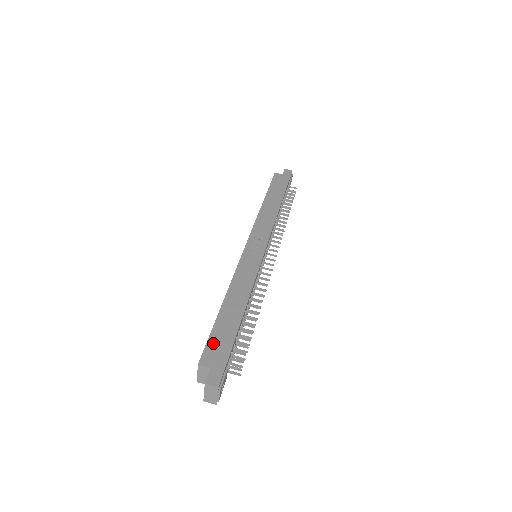
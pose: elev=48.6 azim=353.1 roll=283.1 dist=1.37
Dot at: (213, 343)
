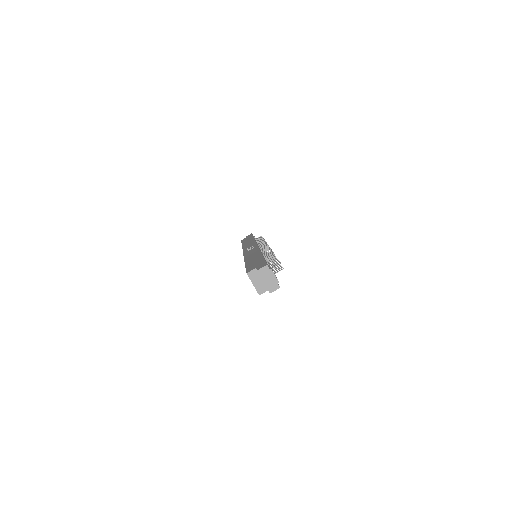
Dot at: (250, 267)
